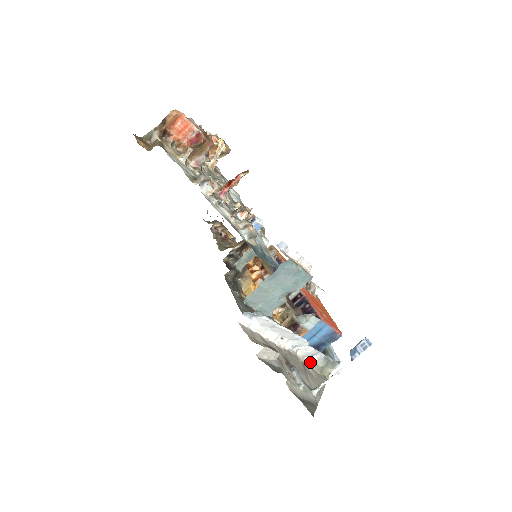
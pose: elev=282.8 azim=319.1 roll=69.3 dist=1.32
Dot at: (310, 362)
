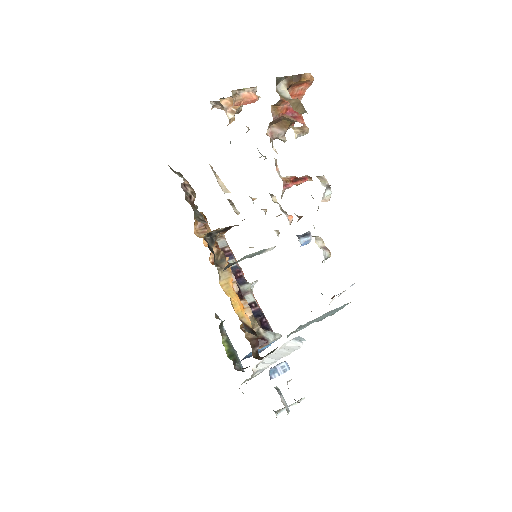
Dot at: (253, 376)
